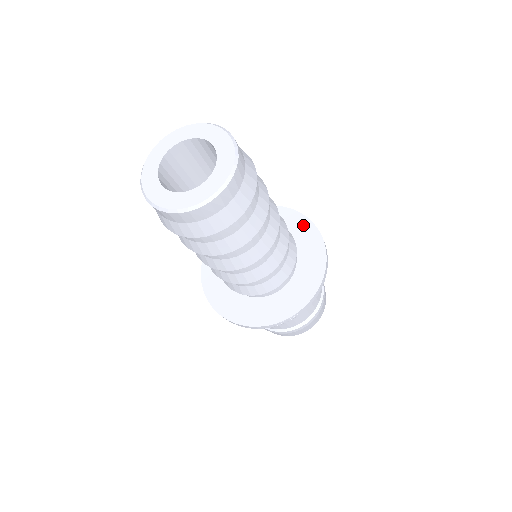
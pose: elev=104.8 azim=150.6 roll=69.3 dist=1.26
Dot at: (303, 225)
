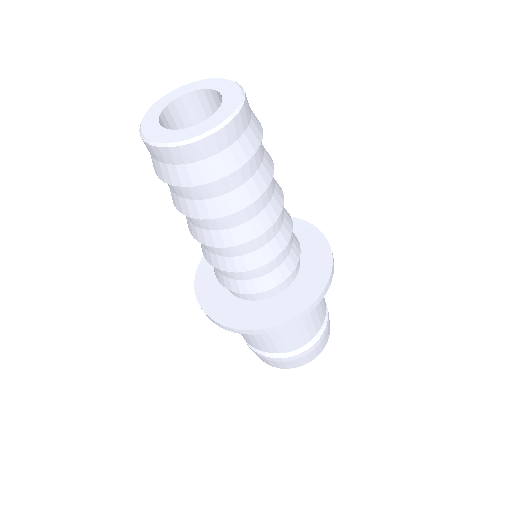
Dot at: (323, 264)
